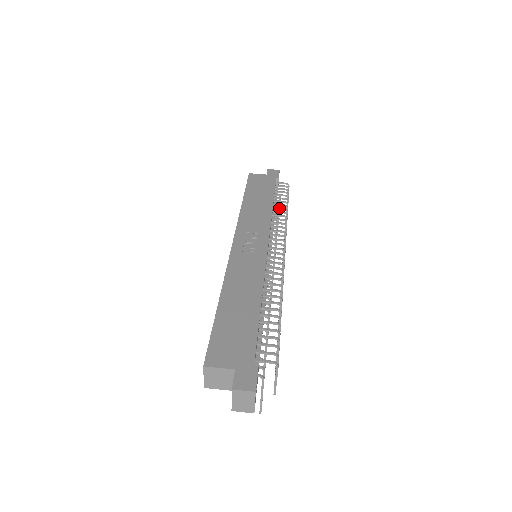
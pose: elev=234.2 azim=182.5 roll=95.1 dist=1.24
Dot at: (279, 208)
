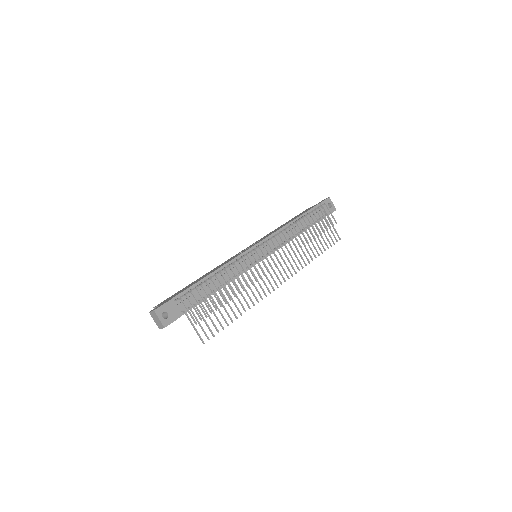
Dot at: occluded
